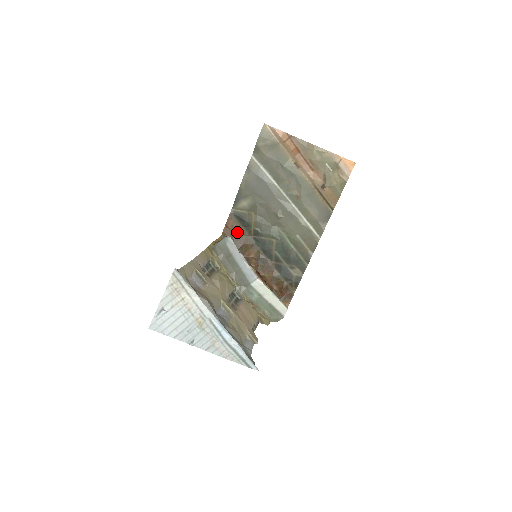
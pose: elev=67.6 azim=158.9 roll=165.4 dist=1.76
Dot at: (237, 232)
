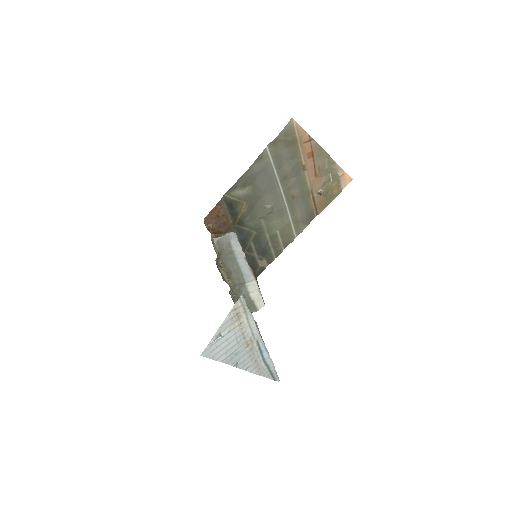
Dot at: (222, 219)
